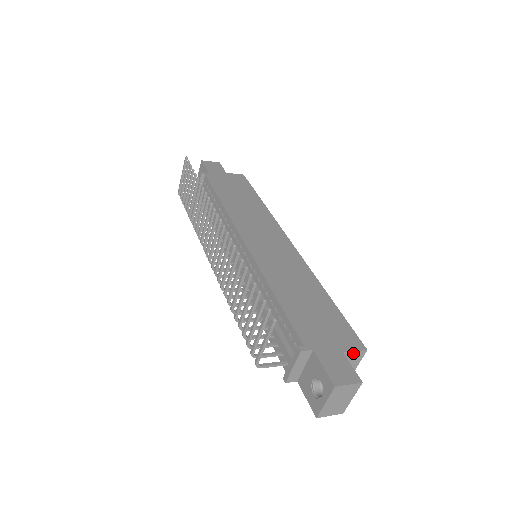
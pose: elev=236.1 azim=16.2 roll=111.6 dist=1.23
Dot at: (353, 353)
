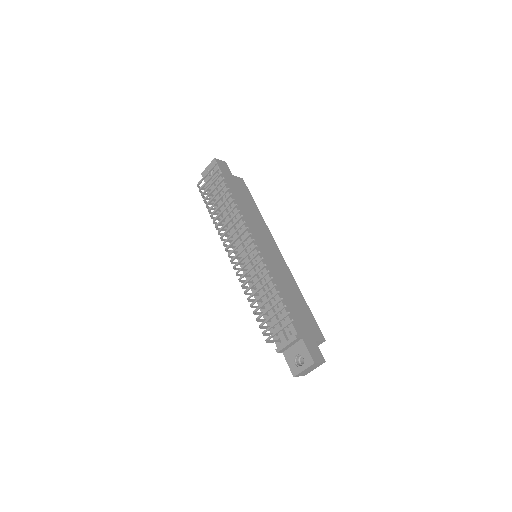
Dot at: (319, 342)
